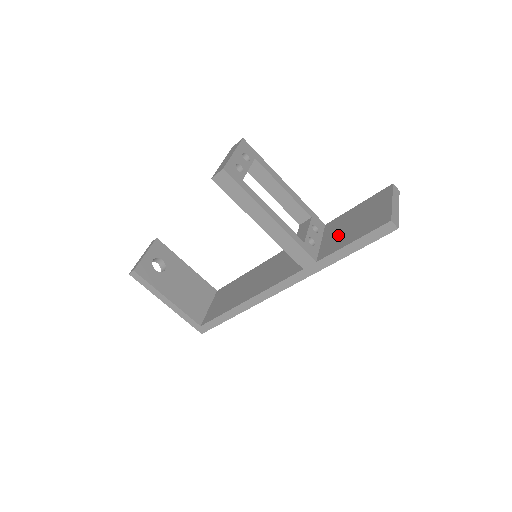
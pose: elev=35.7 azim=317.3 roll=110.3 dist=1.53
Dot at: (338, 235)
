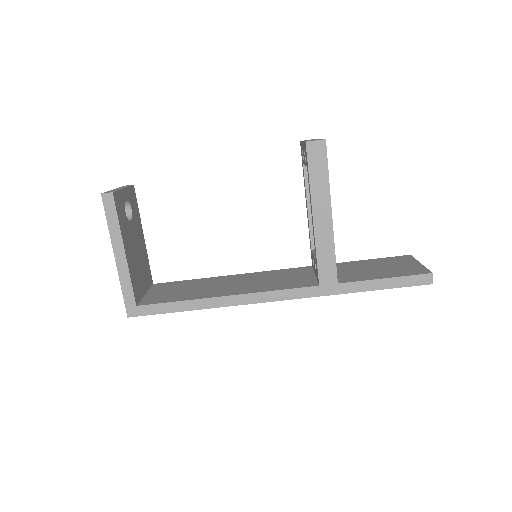
Dot at: (358, 272)
